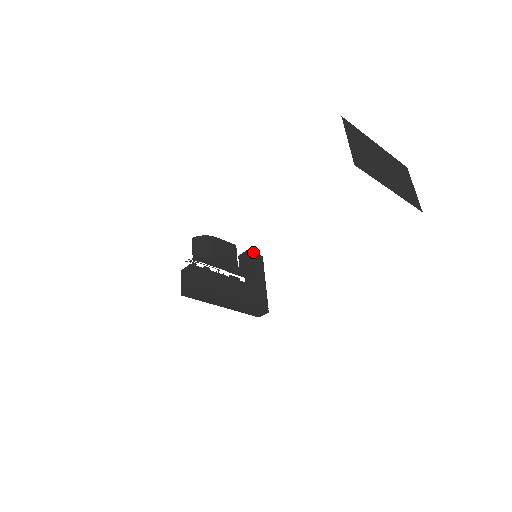
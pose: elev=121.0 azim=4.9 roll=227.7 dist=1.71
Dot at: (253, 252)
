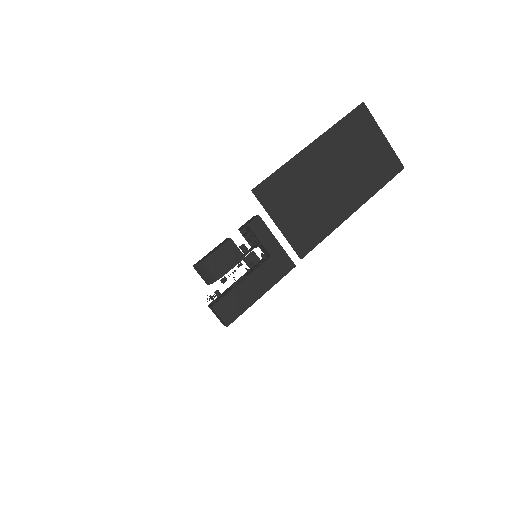
Dot at: (248, 223)
